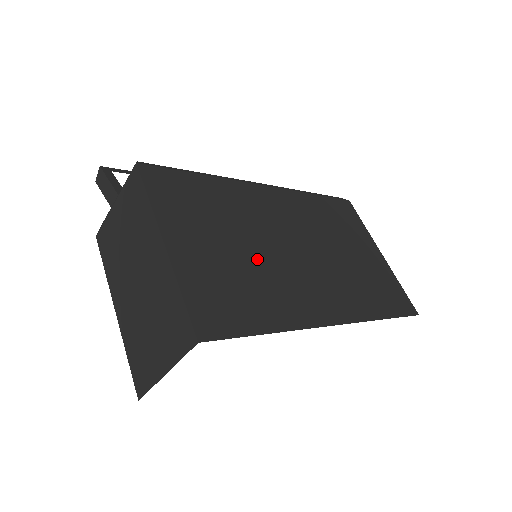
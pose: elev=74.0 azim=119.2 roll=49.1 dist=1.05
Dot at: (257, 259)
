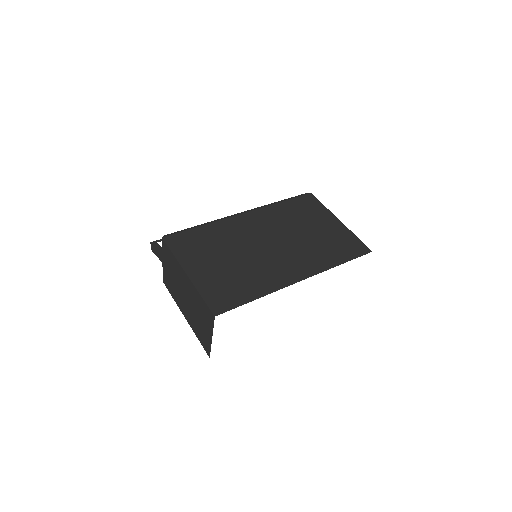
Dot at: (243, 261)
